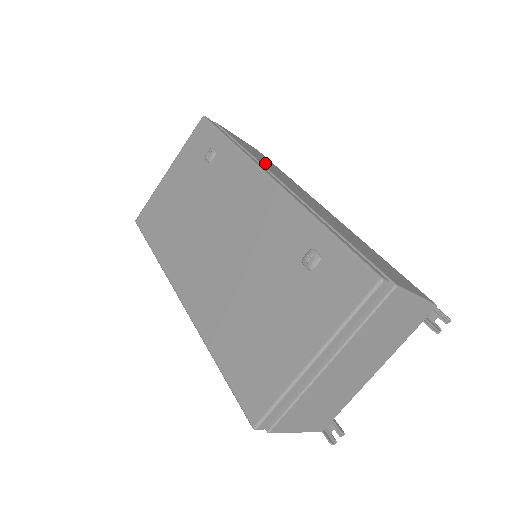
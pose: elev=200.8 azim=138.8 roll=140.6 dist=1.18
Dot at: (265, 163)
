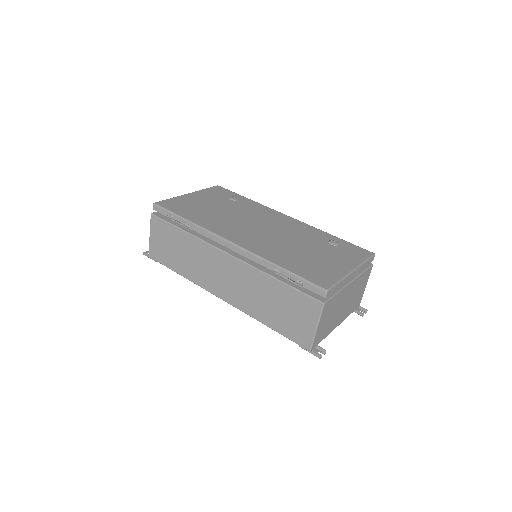
Dot at: occluded
